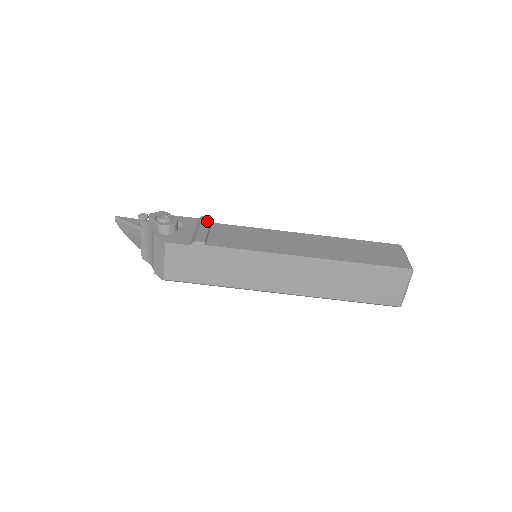
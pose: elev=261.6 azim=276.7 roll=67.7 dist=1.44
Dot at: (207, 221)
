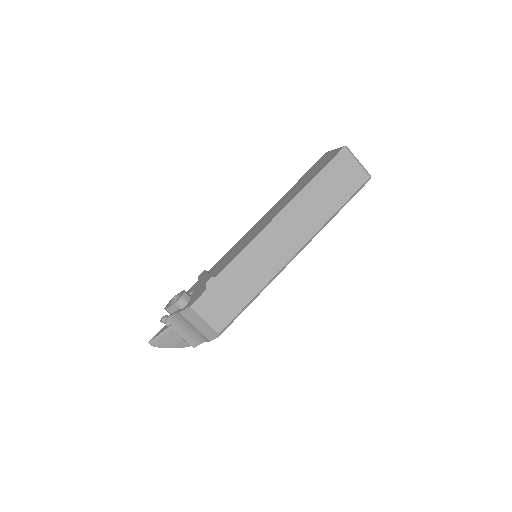
Dot at: (204, 273)
